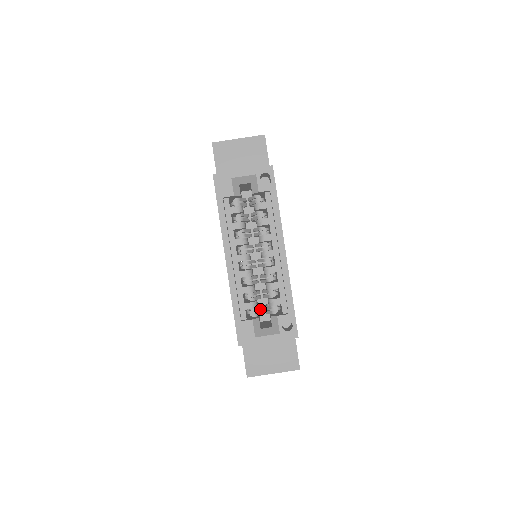
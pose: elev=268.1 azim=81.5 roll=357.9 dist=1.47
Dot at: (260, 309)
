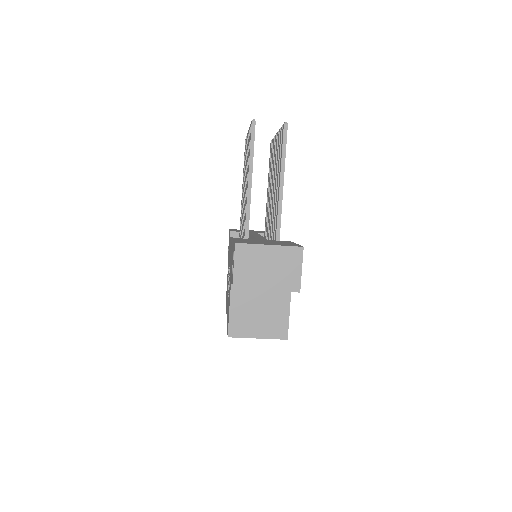
Dot at: occluded
